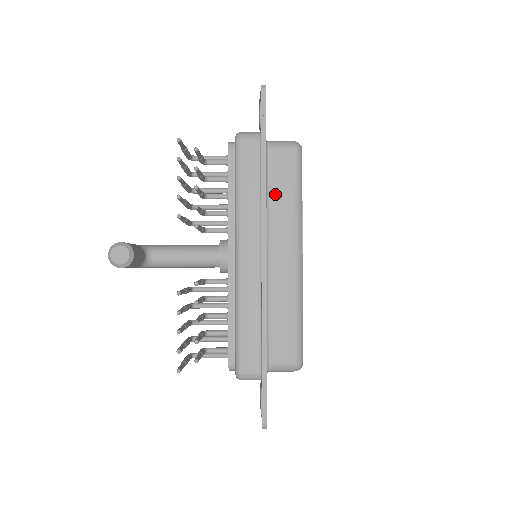
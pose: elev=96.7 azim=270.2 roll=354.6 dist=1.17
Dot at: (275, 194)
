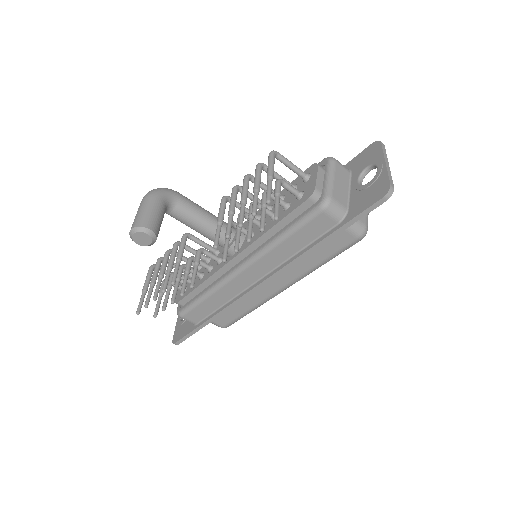
Dot at: occluded
